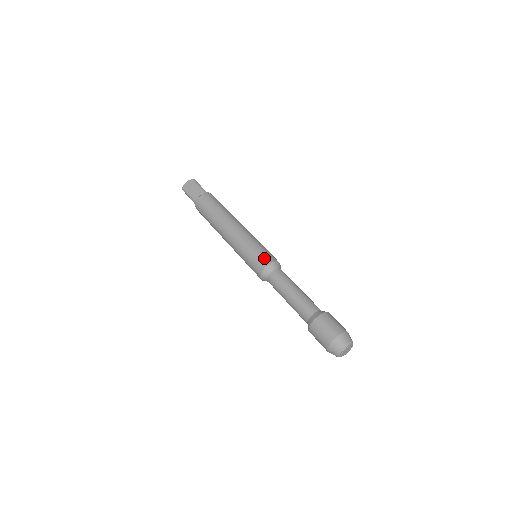
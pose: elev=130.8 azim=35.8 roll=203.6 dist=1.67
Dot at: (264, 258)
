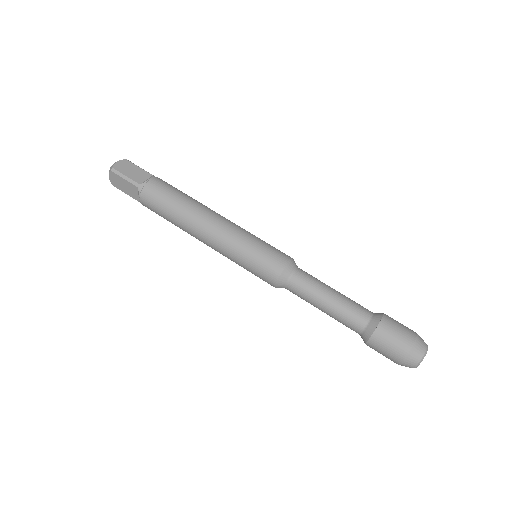
Dot at: (280, 253)
